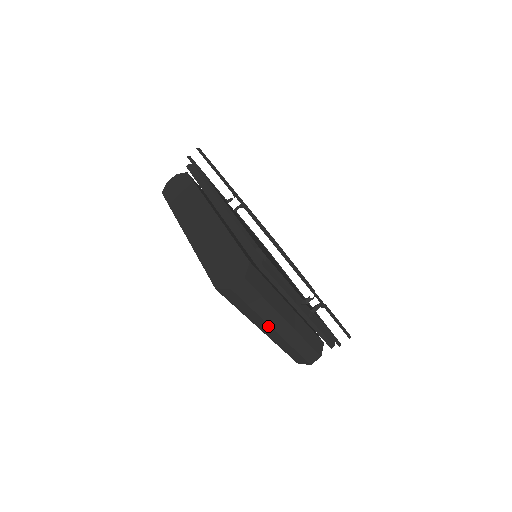
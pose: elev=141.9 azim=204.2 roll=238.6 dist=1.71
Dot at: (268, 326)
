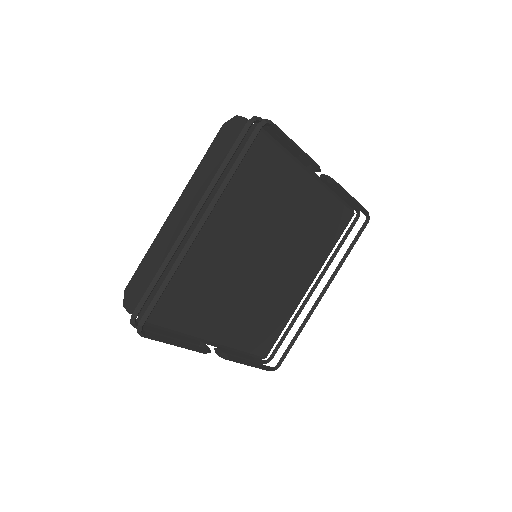
Dot at: occluded
